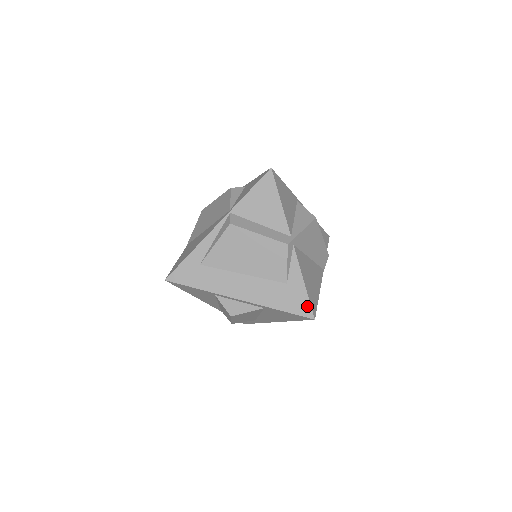
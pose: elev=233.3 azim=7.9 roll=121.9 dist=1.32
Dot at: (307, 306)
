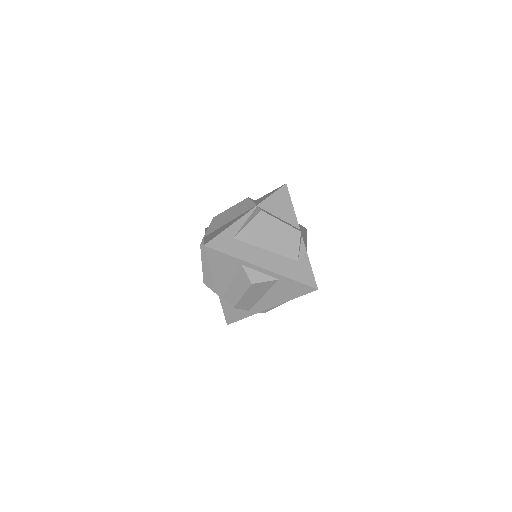
Dot at: (312, 279)
